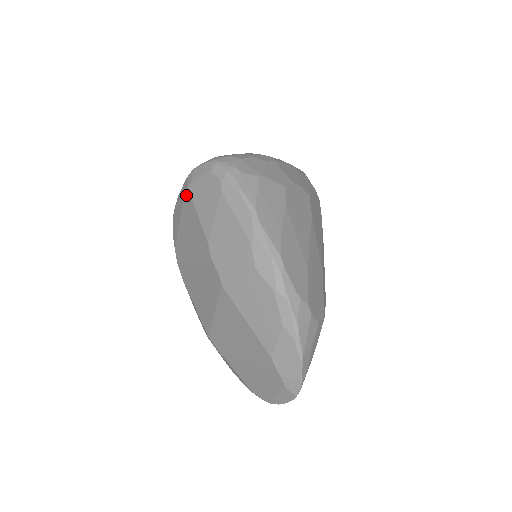
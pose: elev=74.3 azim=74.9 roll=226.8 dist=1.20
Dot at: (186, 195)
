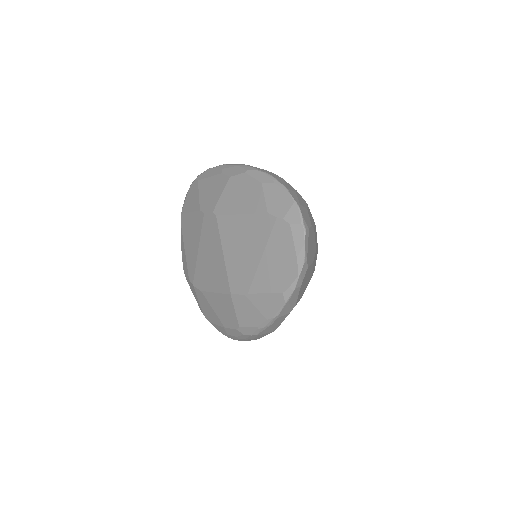
Dot at: (182, 221)
